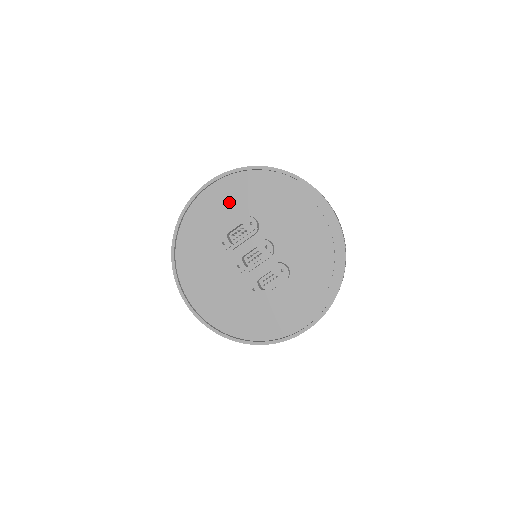
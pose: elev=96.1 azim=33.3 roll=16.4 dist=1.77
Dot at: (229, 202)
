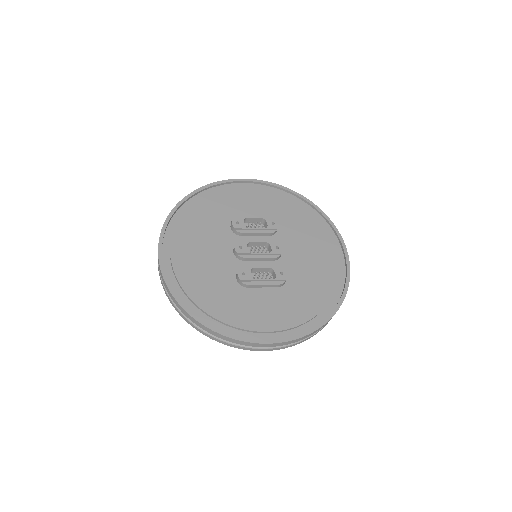
Dot at: (259, 201)
